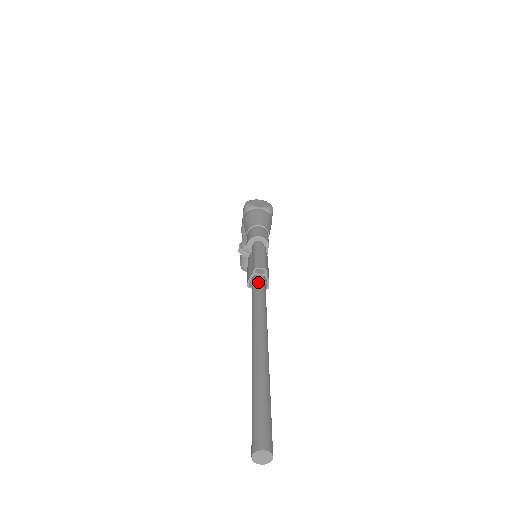
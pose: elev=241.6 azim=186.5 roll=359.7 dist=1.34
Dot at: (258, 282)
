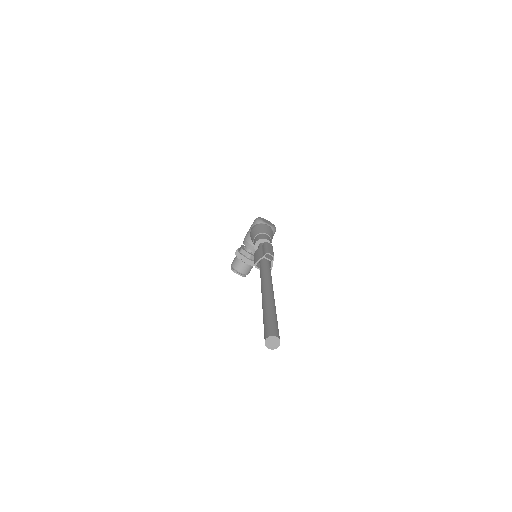
Dot at: (267, 263)
